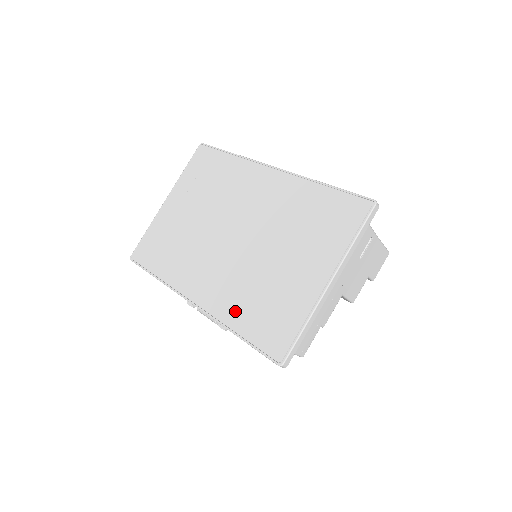
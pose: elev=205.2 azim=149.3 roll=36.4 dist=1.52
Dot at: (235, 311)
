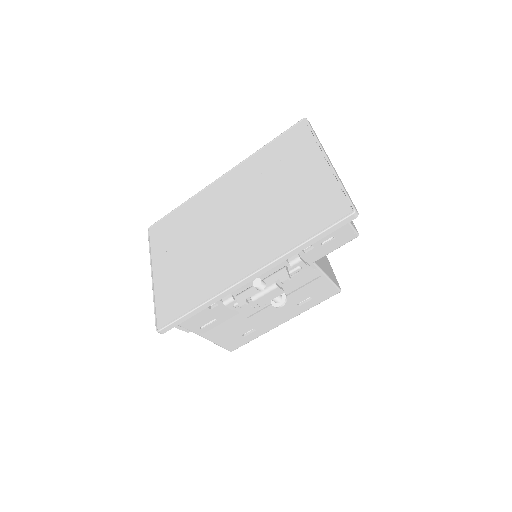
Dot at: (286, 238)
